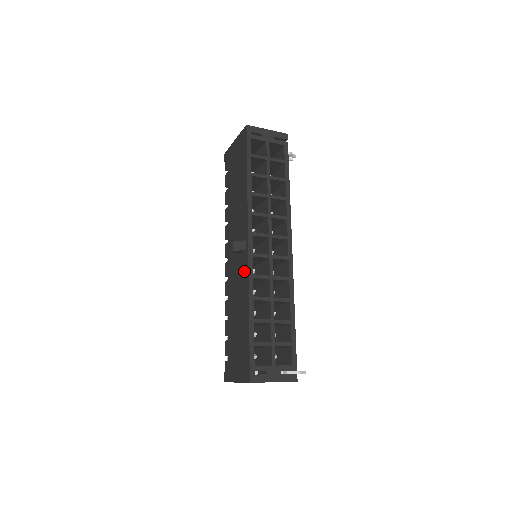
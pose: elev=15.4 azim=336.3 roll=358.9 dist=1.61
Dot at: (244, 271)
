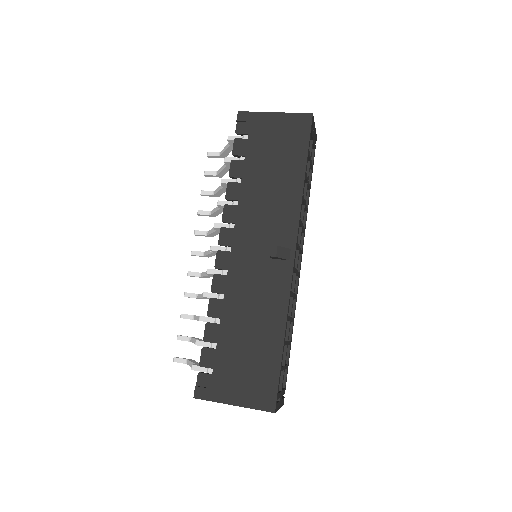
Dot at: (280, 283)
